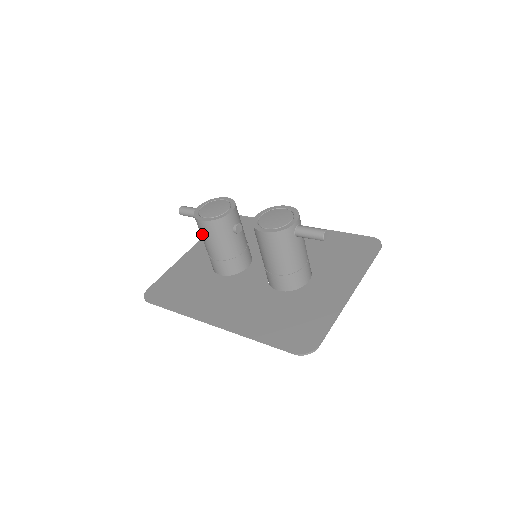
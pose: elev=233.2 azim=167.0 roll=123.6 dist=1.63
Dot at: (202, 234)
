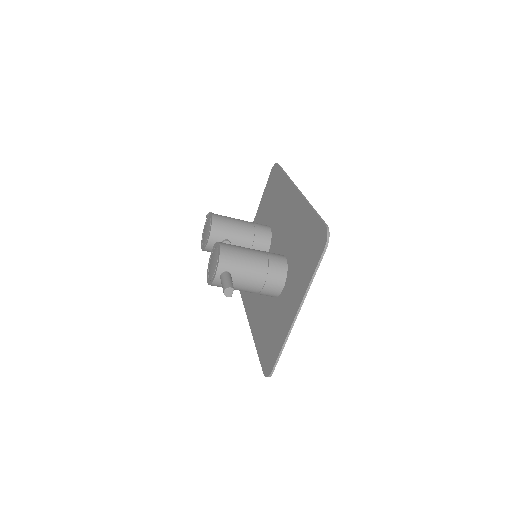
Dot at: occluded
